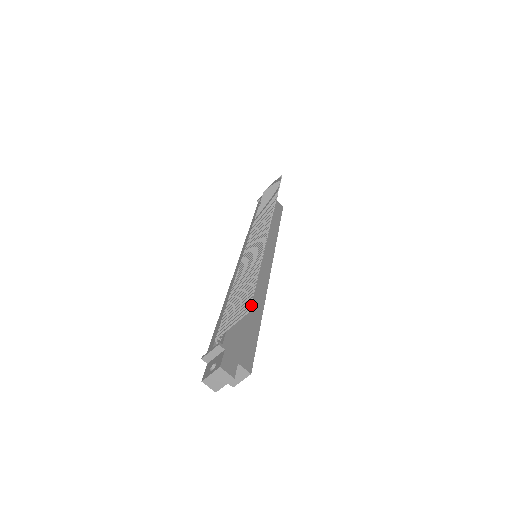
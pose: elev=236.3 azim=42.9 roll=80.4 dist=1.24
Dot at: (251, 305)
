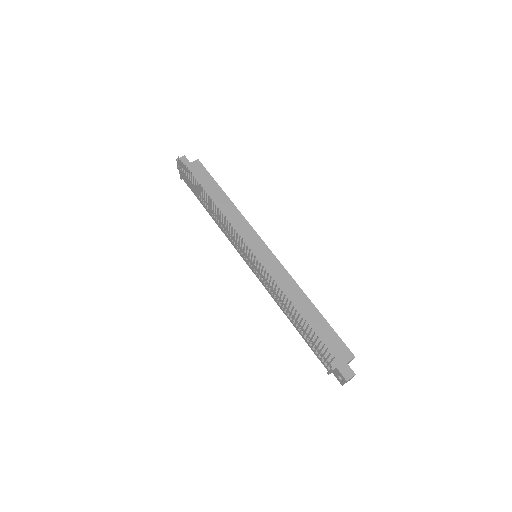
Dot at: (306, 311)
